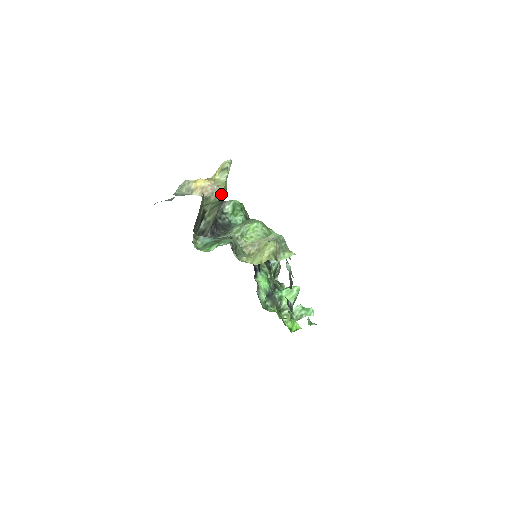
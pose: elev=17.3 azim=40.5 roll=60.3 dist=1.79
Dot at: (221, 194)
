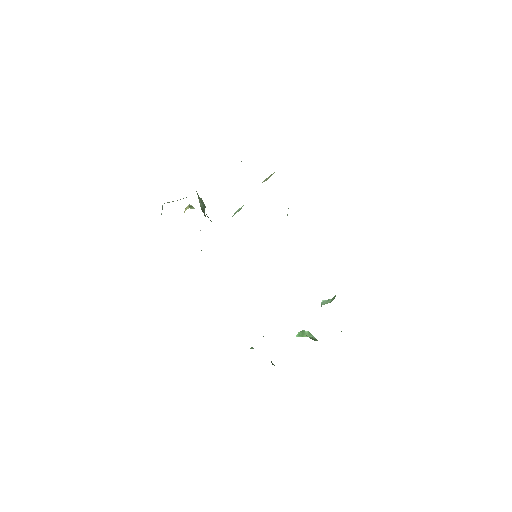
Dot at: (203, 202)
